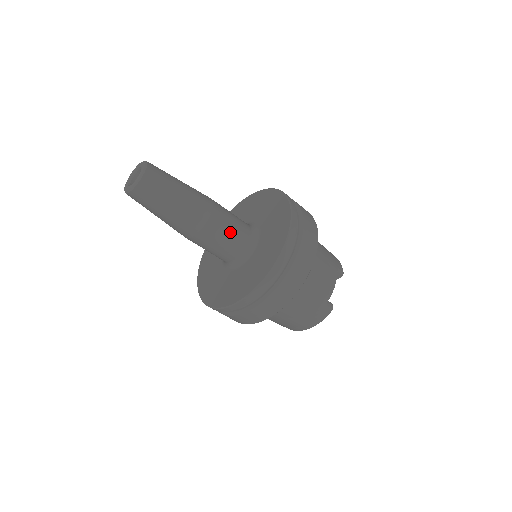
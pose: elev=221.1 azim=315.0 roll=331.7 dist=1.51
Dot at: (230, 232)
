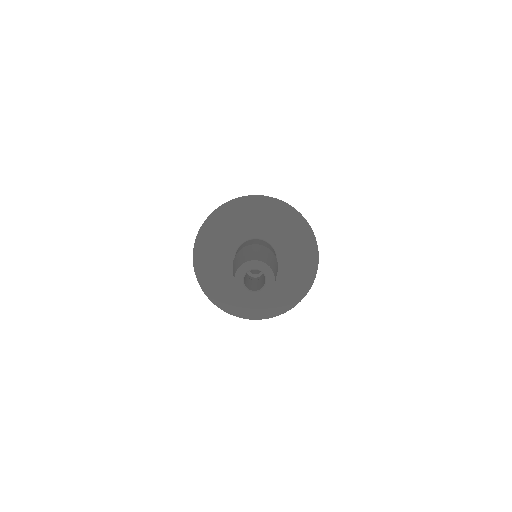
Dot at: occluded
